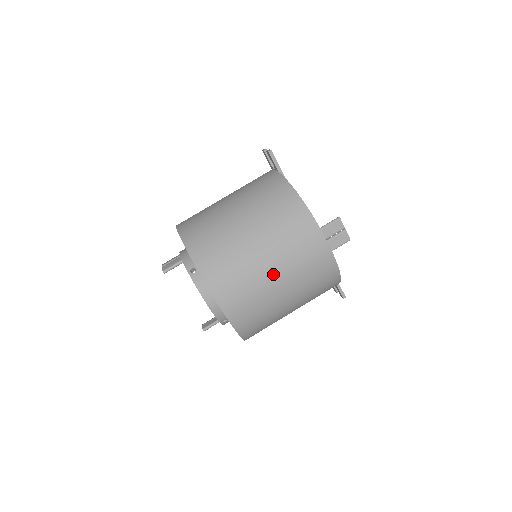
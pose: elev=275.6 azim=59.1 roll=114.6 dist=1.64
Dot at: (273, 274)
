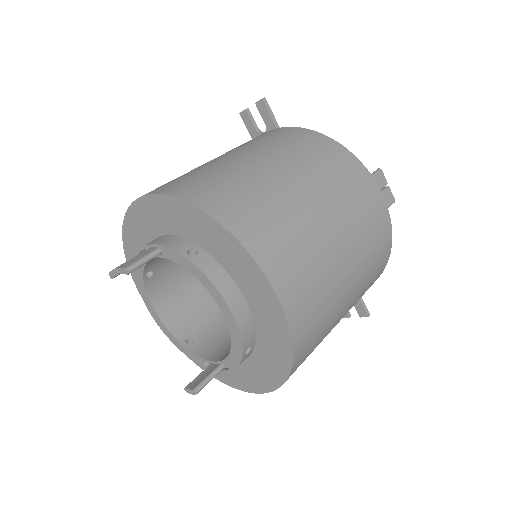
Dot at: (334, 235)
